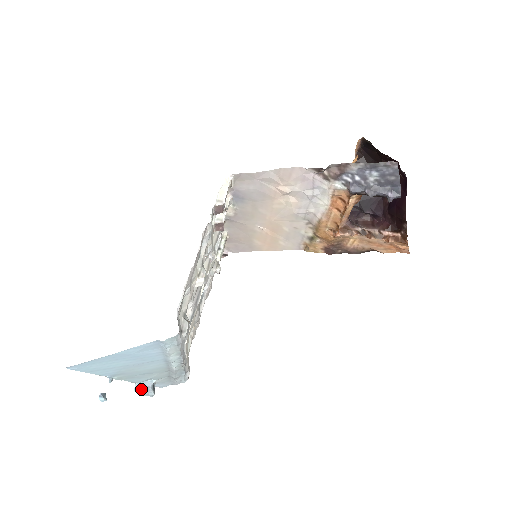
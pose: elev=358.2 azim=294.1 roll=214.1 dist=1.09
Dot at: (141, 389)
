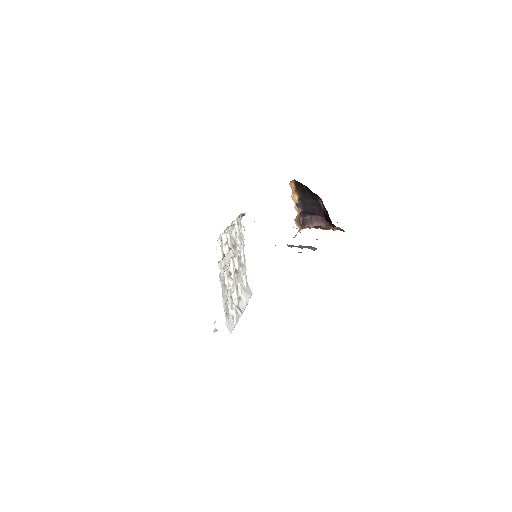
Dot at: occluded
